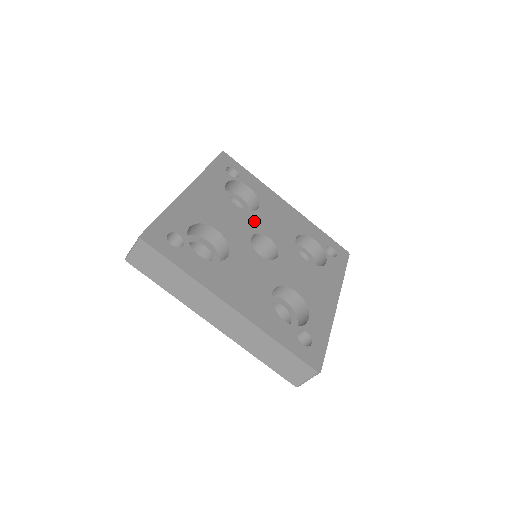
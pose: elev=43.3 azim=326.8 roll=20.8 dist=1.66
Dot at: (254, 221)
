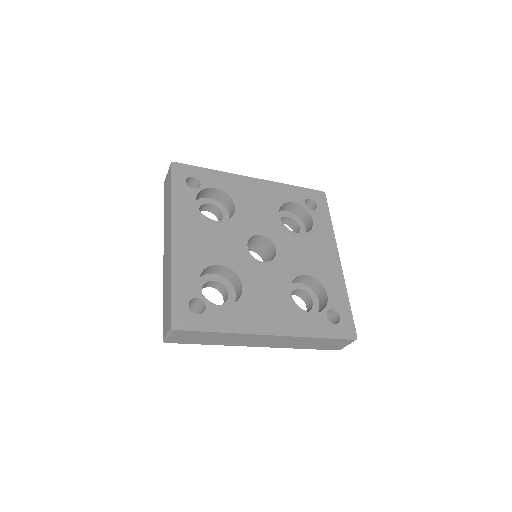
Dot at: (240, 226)
